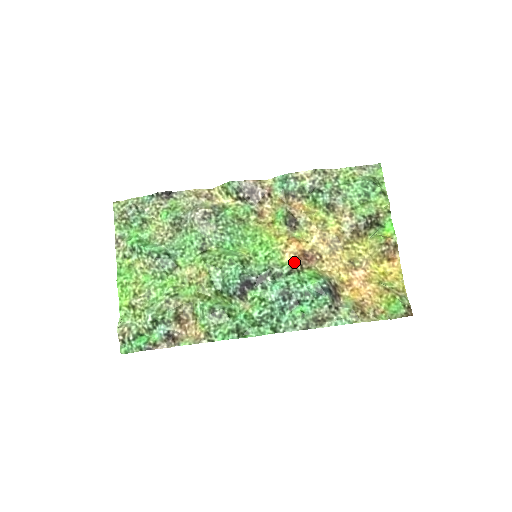
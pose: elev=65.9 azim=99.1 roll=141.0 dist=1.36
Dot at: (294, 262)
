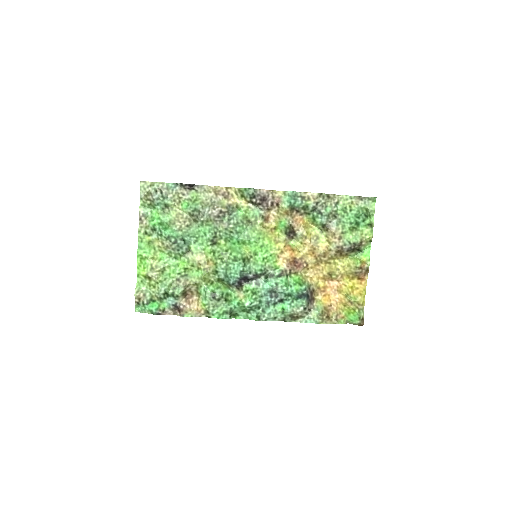
Dot at: (285, 267)
